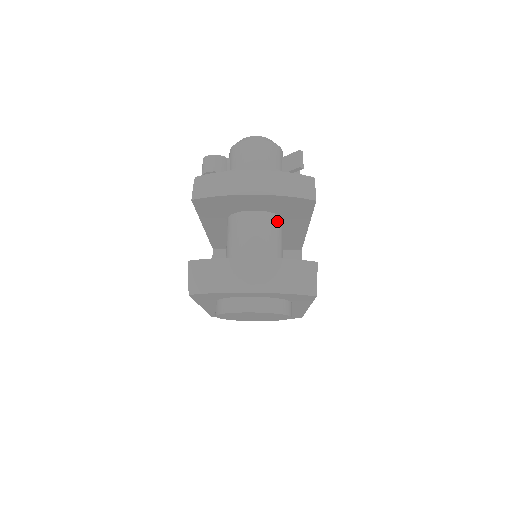
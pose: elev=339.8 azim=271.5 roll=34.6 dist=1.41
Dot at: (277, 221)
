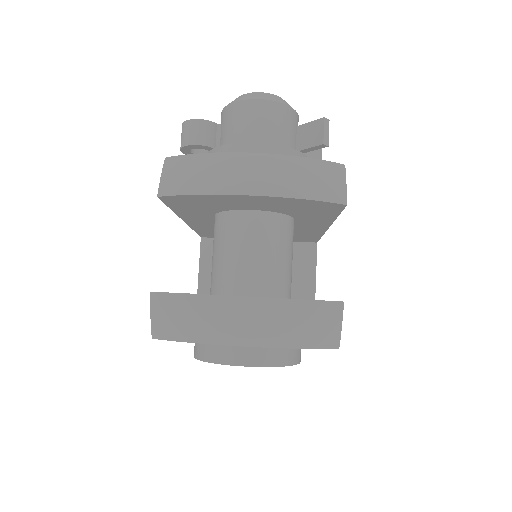
Dot at: (286, 225)
